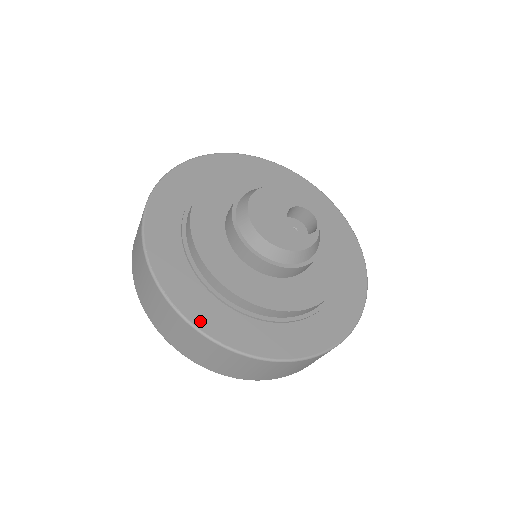
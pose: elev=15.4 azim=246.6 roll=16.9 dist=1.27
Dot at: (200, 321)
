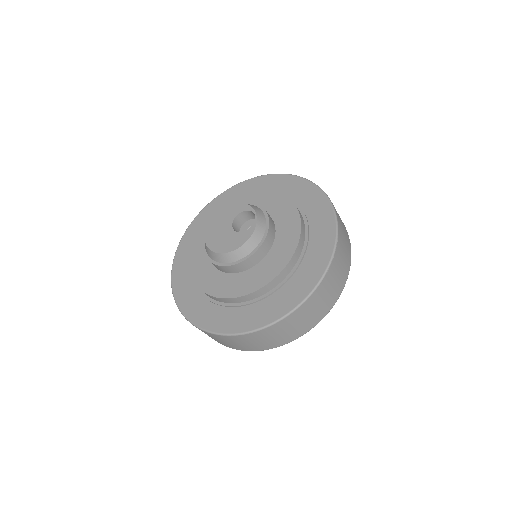
Dot at: (206, 325)
